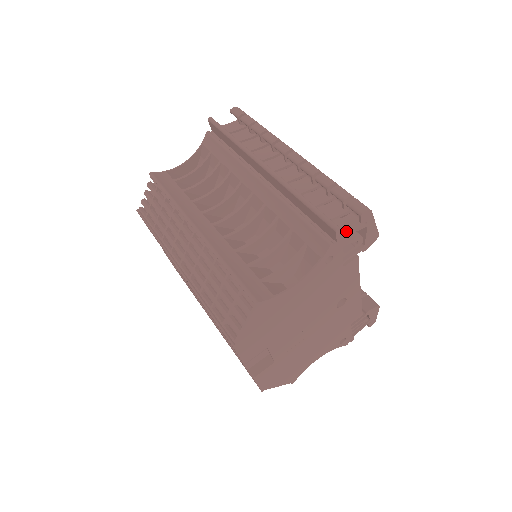
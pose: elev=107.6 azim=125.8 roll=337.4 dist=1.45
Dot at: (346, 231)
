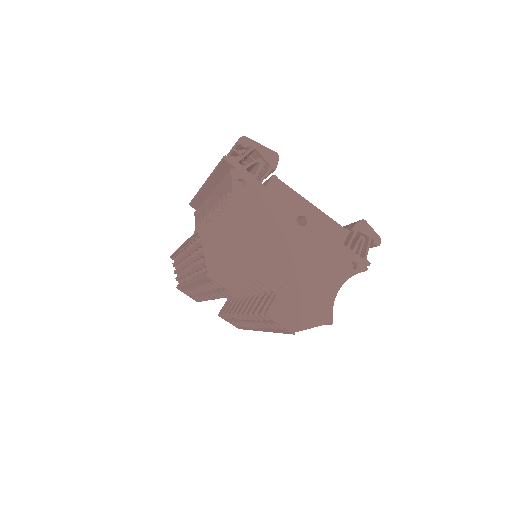
Dot at: (238, 159)
